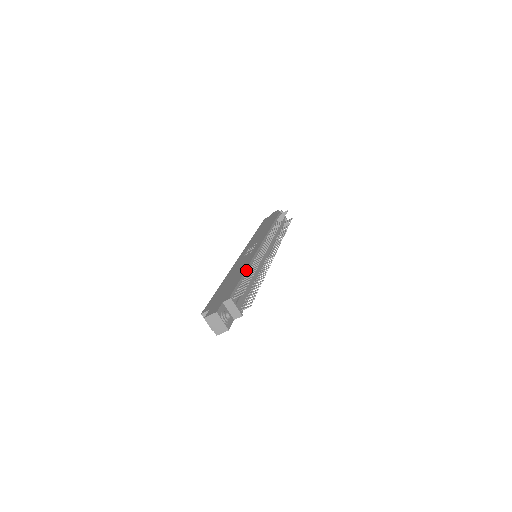
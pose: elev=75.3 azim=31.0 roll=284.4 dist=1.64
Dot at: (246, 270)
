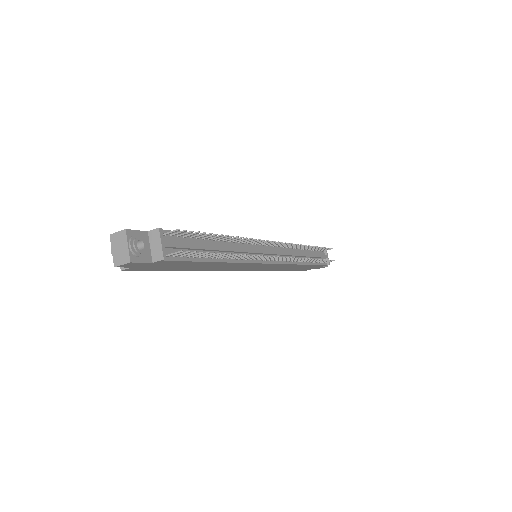
Dot at: (218, 237)
